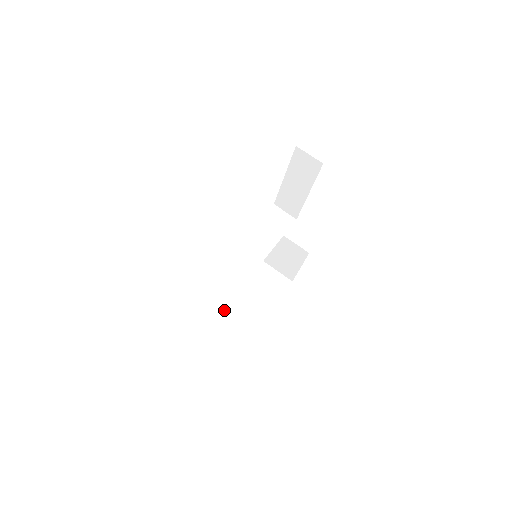
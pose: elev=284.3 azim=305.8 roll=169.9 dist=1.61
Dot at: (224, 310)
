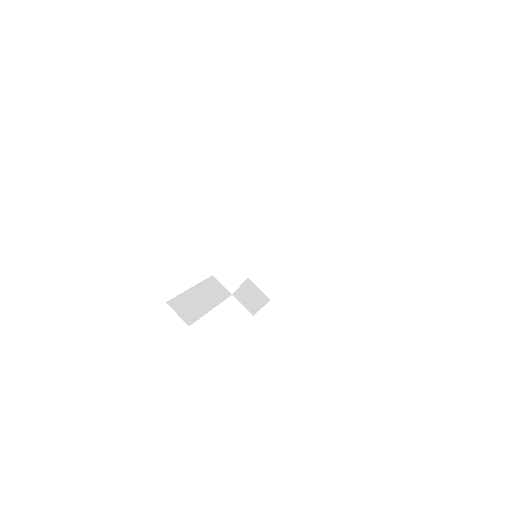
Dot at: occluded
